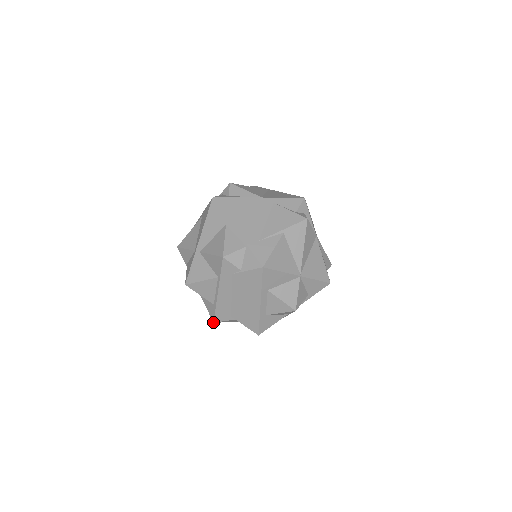
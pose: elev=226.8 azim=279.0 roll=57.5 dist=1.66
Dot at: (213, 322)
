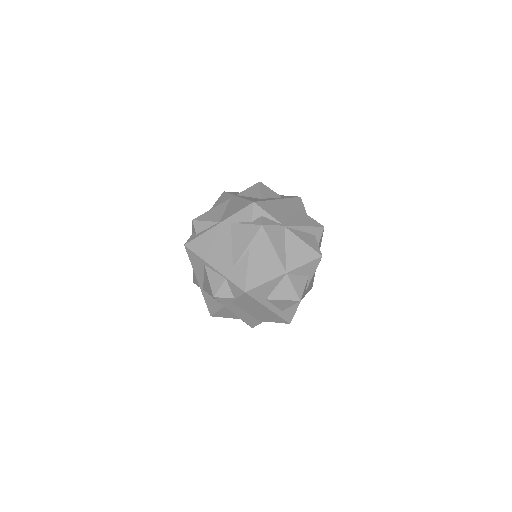
Dot at: occluded
